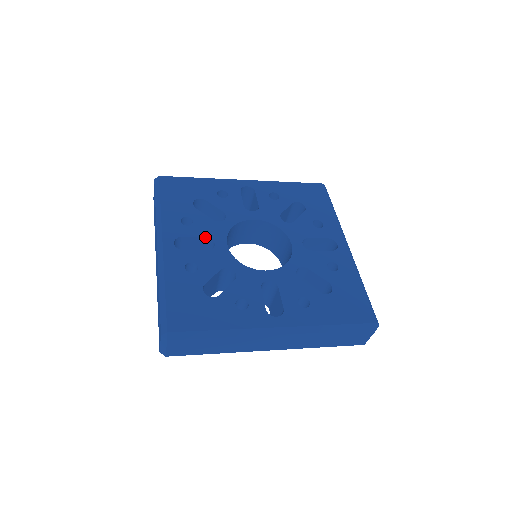
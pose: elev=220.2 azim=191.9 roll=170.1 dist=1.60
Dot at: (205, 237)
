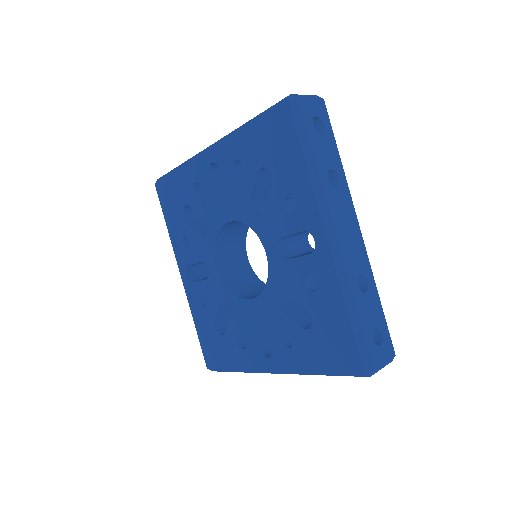
Dot at: (201, 261)
